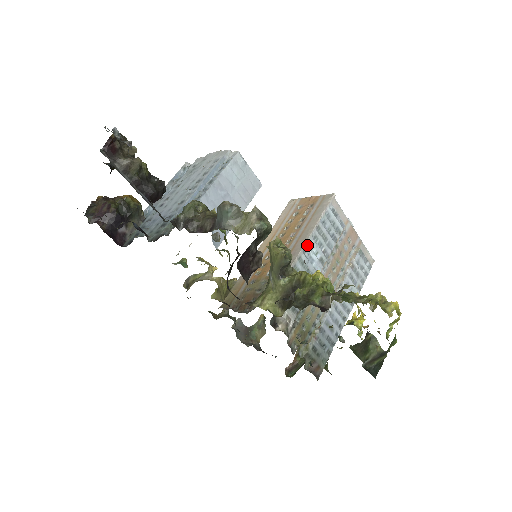
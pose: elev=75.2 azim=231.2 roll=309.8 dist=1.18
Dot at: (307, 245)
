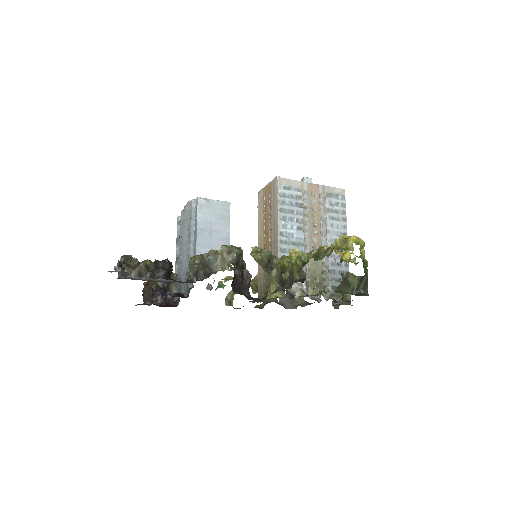
Dot at: (281, 228)
